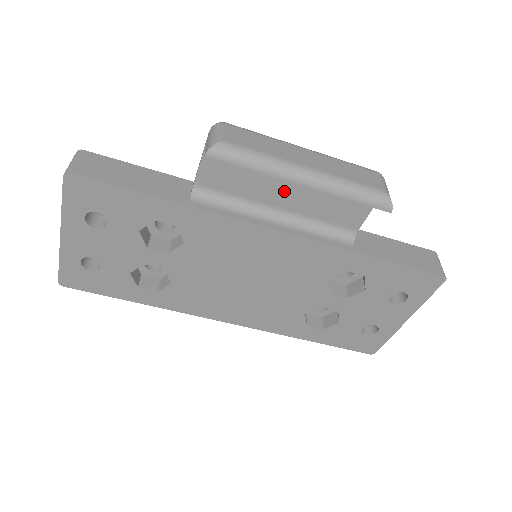
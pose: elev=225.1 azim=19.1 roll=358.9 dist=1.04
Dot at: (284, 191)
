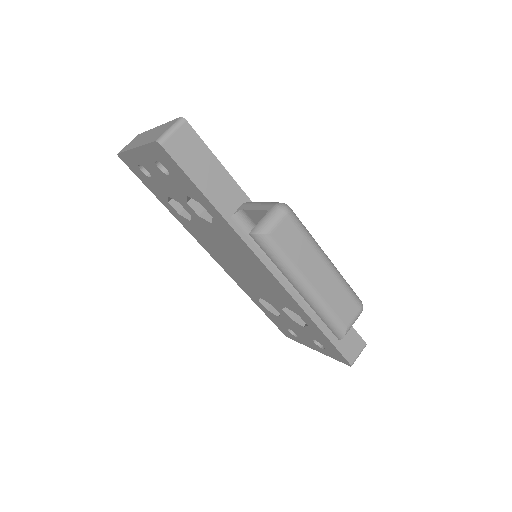
Dot at: occluded
